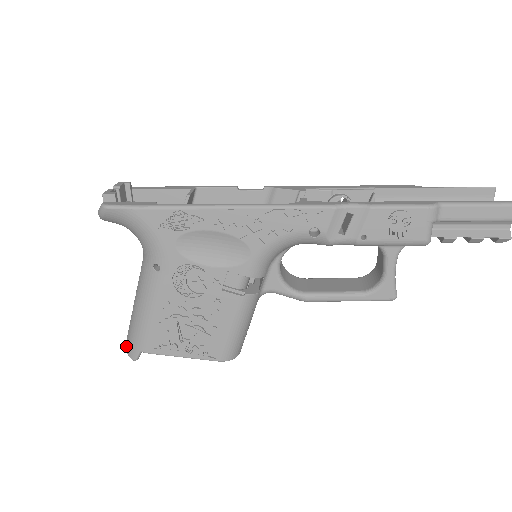
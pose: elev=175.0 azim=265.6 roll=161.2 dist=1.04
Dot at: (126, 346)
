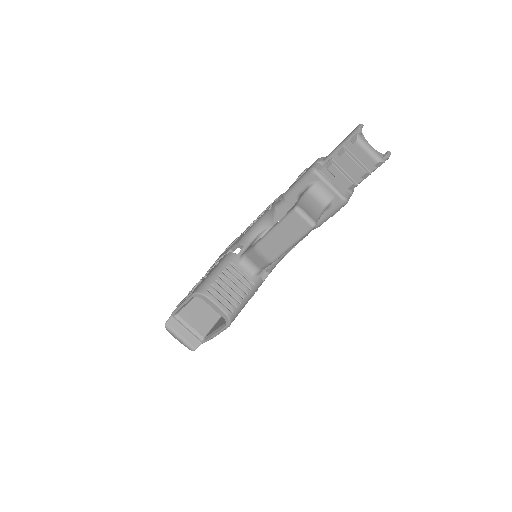
Dot at: occluded
